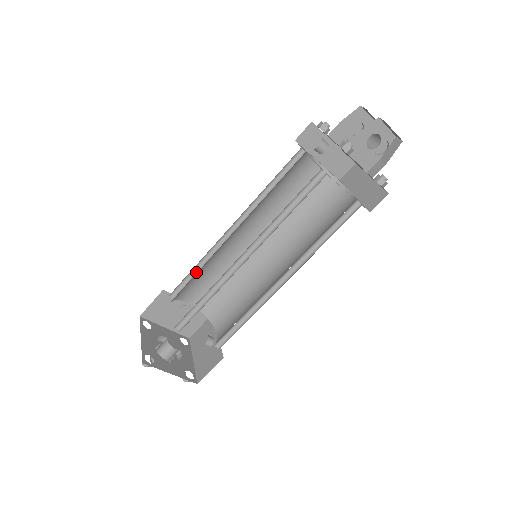
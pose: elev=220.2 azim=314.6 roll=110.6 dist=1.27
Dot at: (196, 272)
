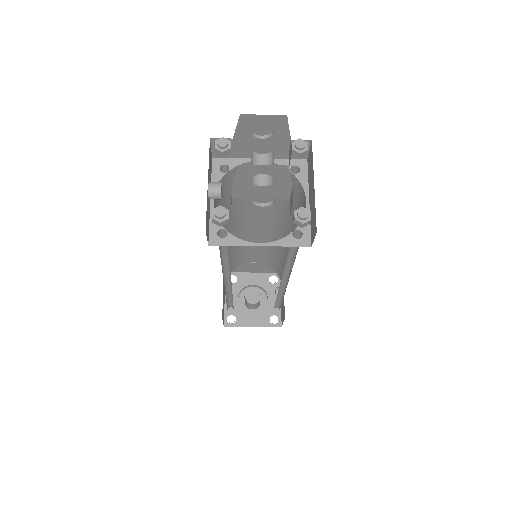
Dot at: occluded
